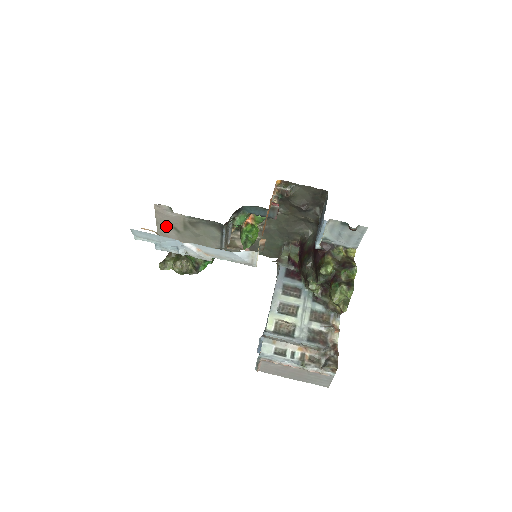
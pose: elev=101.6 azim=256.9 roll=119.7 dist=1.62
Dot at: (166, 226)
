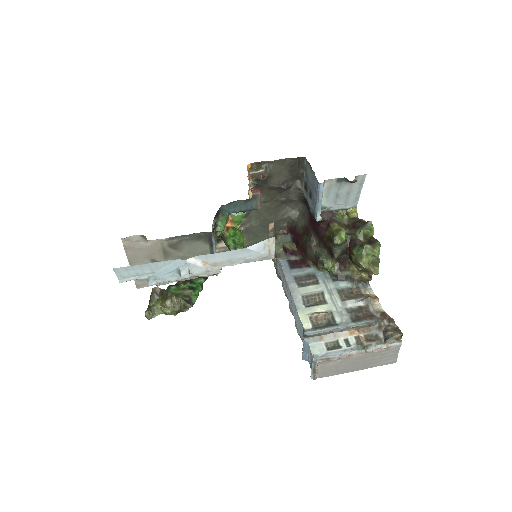
Dot at: (142, 262)
